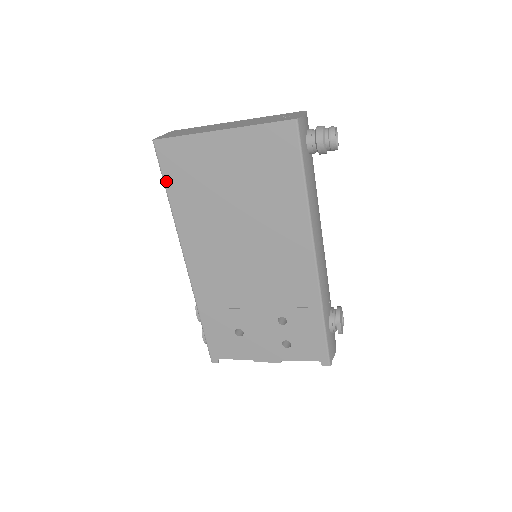
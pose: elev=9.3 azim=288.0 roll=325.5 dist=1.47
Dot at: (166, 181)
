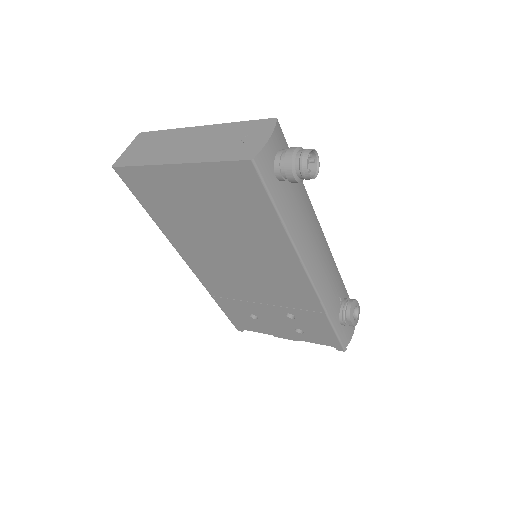
Dot at: (141, 202)
